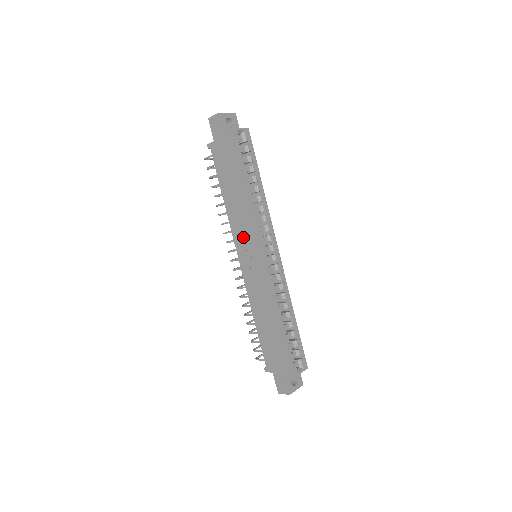
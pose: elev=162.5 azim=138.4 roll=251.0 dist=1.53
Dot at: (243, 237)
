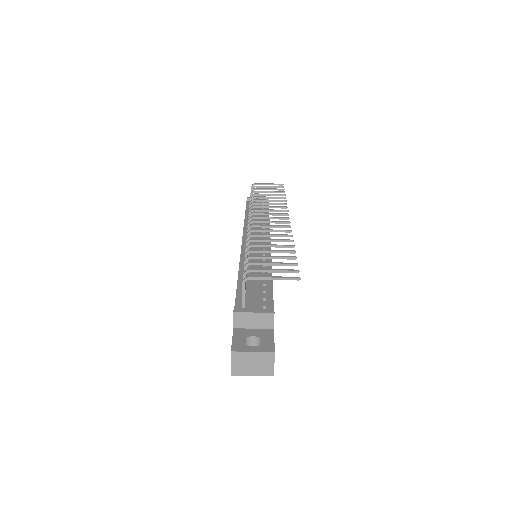
Dot at: occluded
